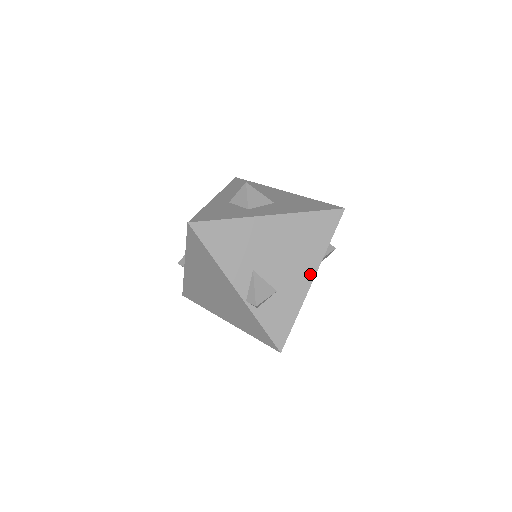
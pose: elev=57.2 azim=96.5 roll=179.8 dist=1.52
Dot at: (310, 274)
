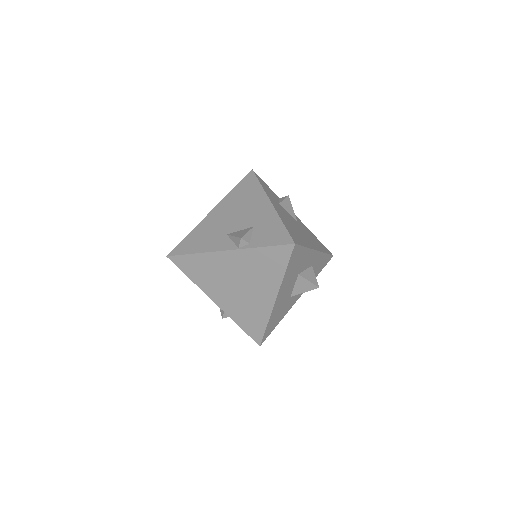
Dot at: (266, 203)
